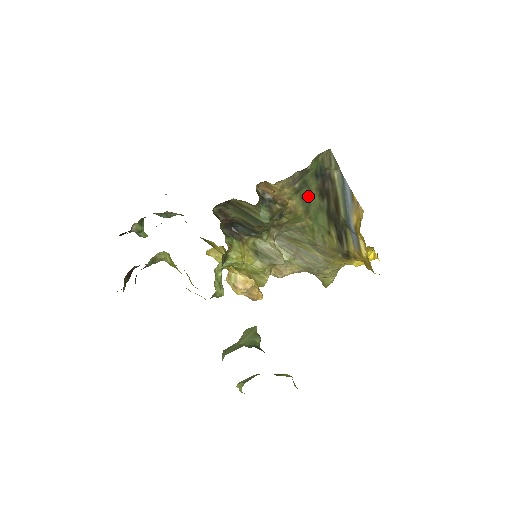
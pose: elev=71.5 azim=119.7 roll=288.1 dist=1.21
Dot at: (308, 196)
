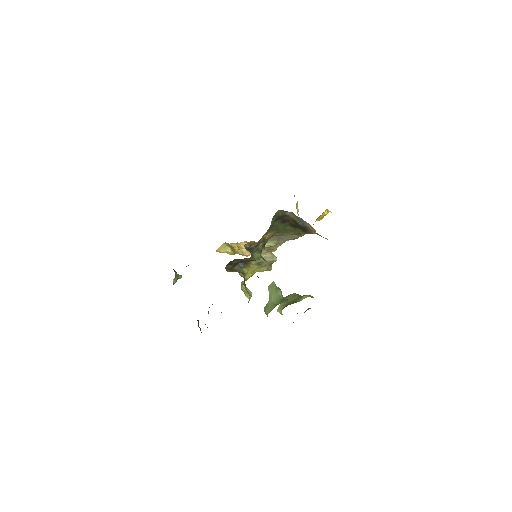
Dot at: (276, 227)
